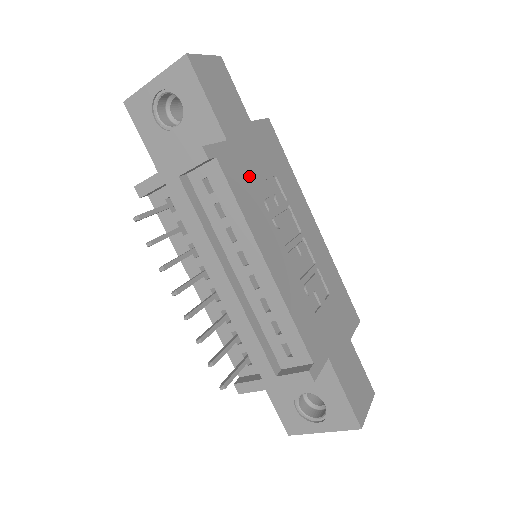
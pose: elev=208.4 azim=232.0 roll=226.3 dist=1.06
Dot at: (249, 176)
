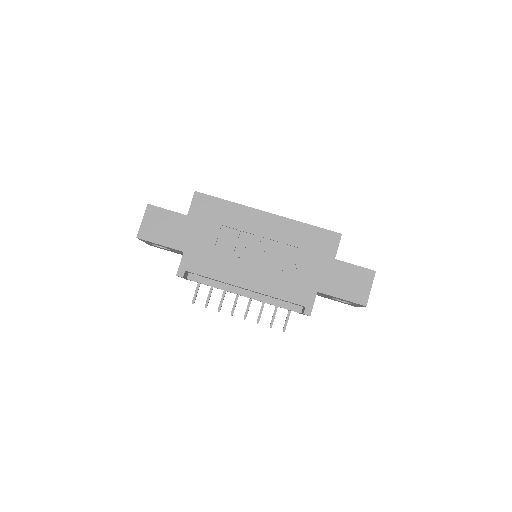
Dot at: (207, 253)
